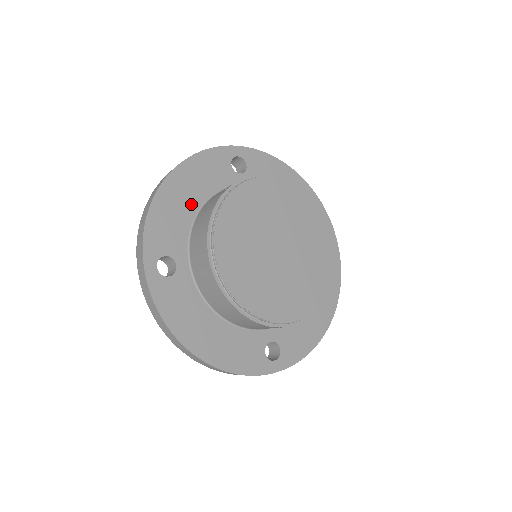
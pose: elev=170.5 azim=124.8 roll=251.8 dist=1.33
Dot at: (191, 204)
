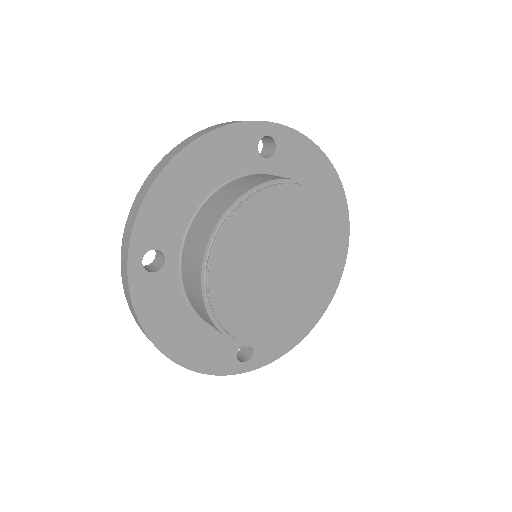
Dot at: (198, 191)
